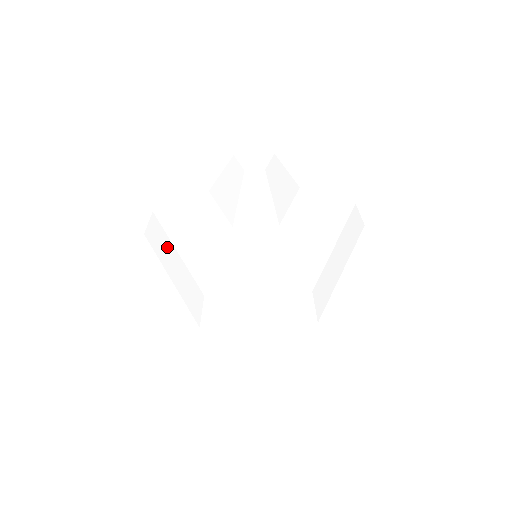
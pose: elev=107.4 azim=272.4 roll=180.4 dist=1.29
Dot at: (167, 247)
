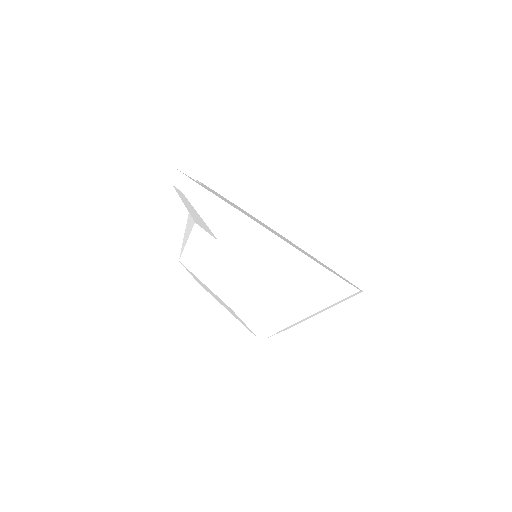
Dot at: occluded
